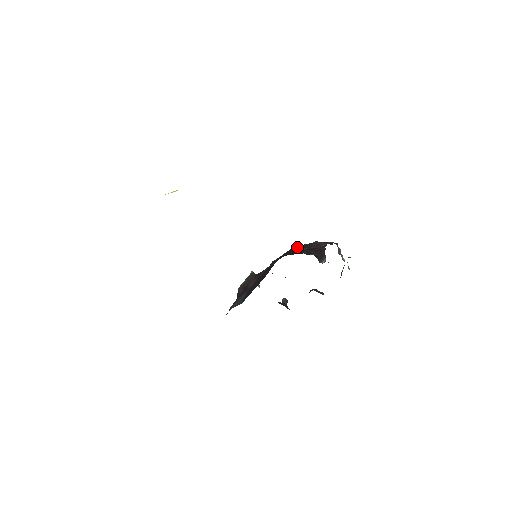
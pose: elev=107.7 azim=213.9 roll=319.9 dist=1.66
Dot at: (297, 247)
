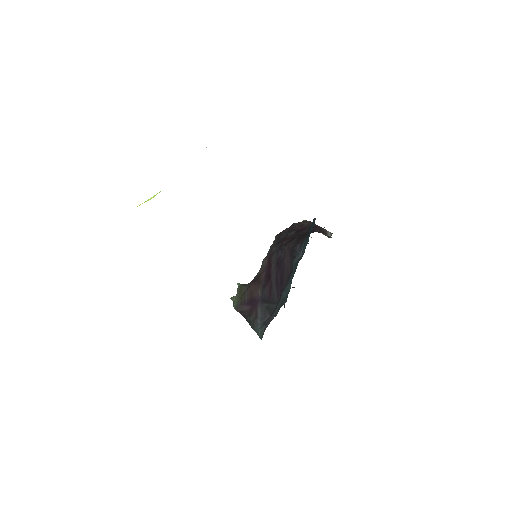
Dot at: (283, 234)
